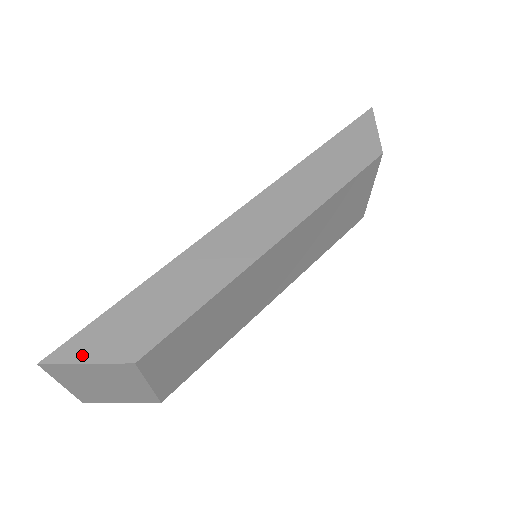
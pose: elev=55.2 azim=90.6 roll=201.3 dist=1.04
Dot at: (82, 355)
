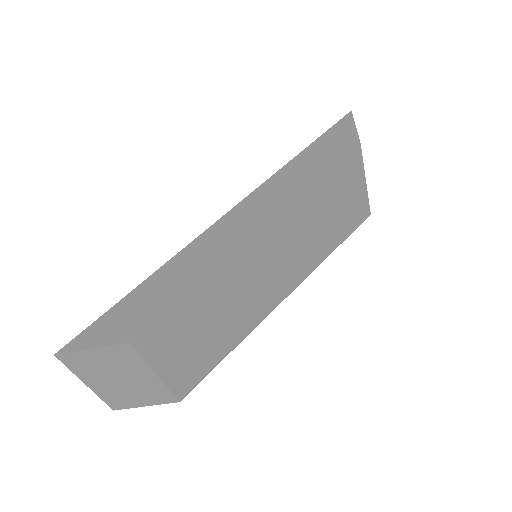
Dot at: (89, 343)
